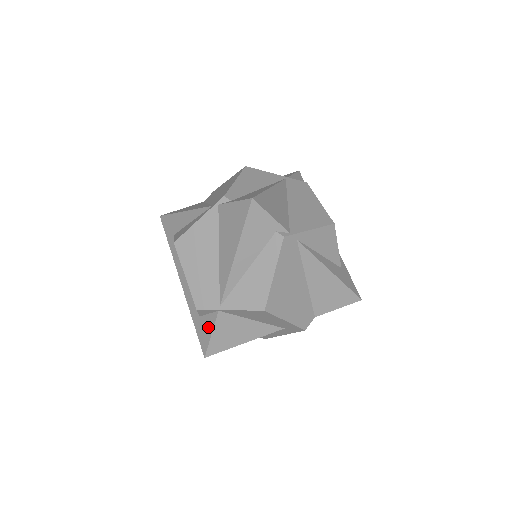
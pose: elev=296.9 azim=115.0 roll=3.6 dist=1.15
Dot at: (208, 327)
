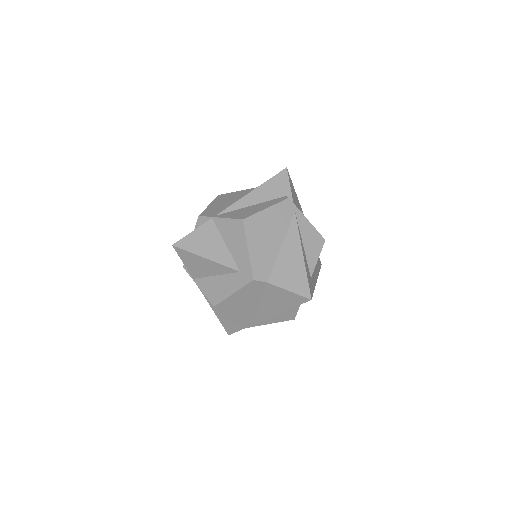
Dot at: (194, 230)
